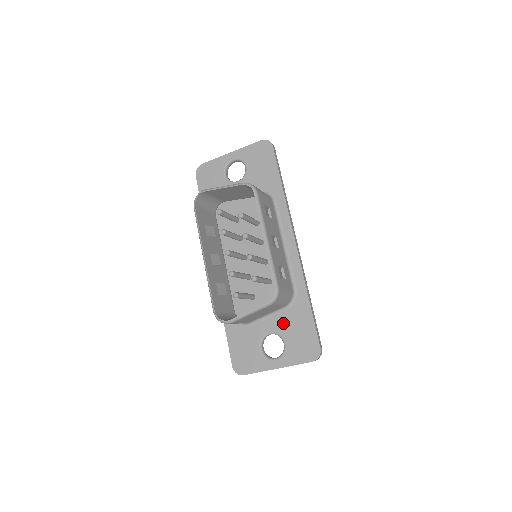
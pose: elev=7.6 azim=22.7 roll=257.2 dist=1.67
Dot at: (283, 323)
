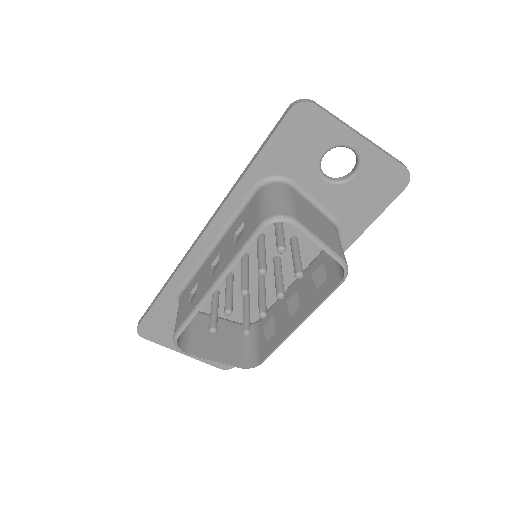
Dot at: occluded
